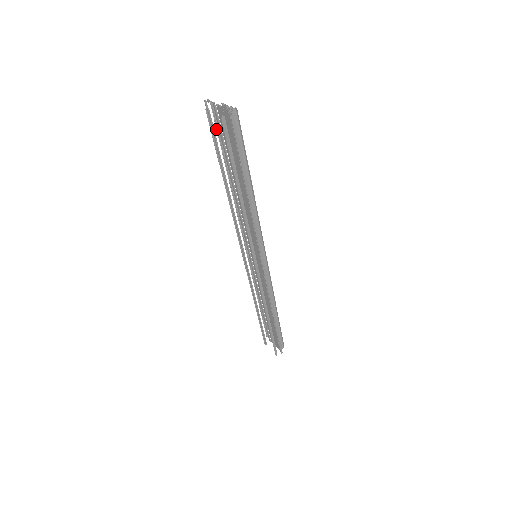
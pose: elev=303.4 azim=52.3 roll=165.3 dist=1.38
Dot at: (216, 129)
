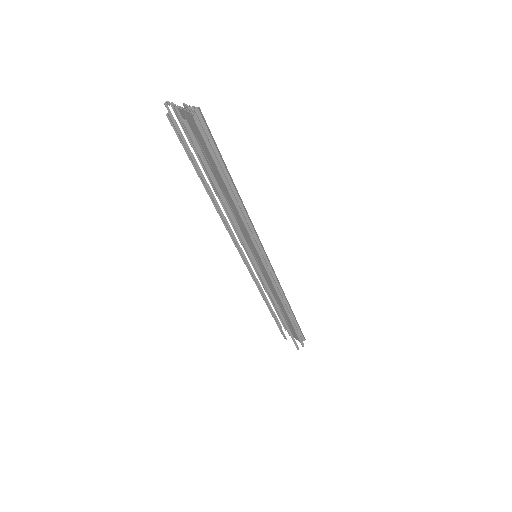
Dot at: (184, 132)
